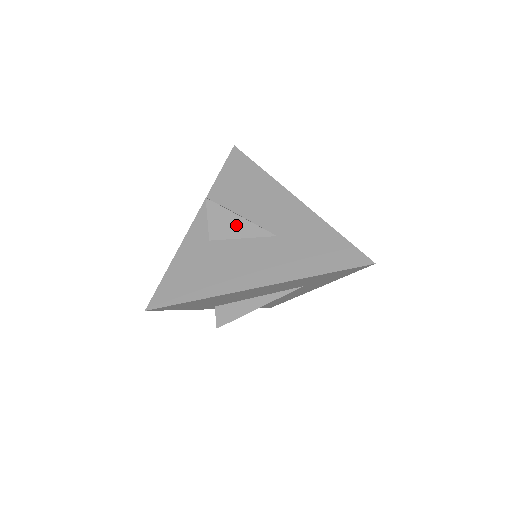
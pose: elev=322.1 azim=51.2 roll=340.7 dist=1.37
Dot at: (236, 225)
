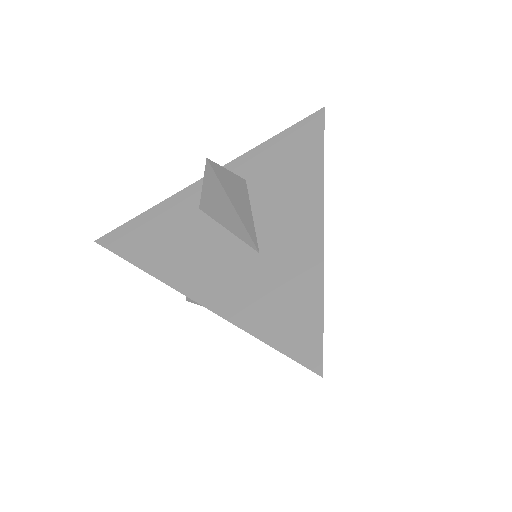
Dot at: (225, 210)
